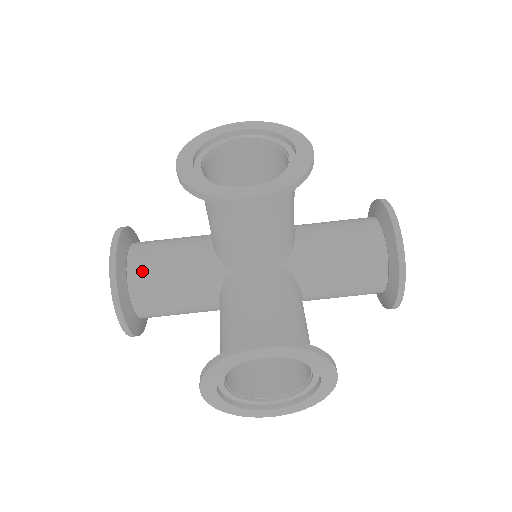
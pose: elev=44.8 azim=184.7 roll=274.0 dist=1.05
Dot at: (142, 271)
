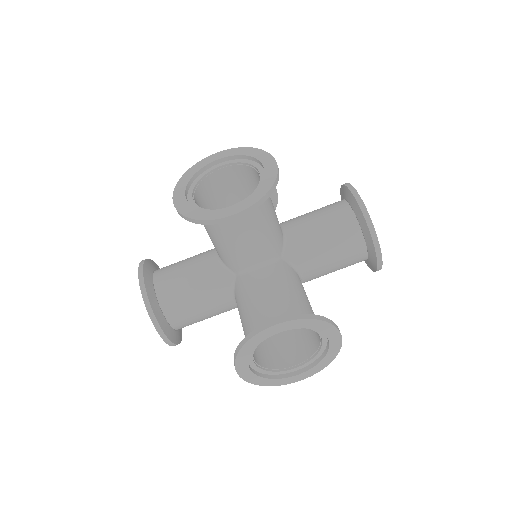
Dot at: (168, 291)
